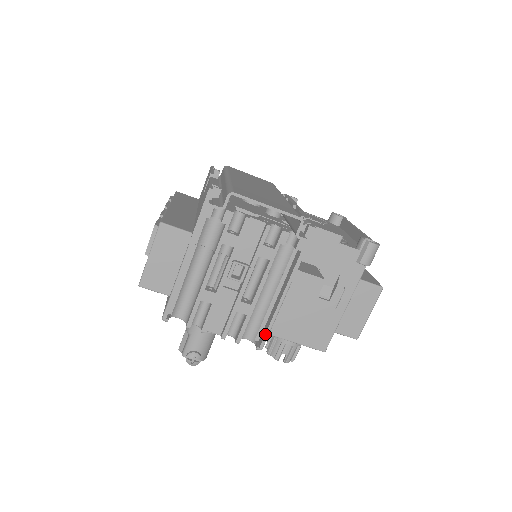
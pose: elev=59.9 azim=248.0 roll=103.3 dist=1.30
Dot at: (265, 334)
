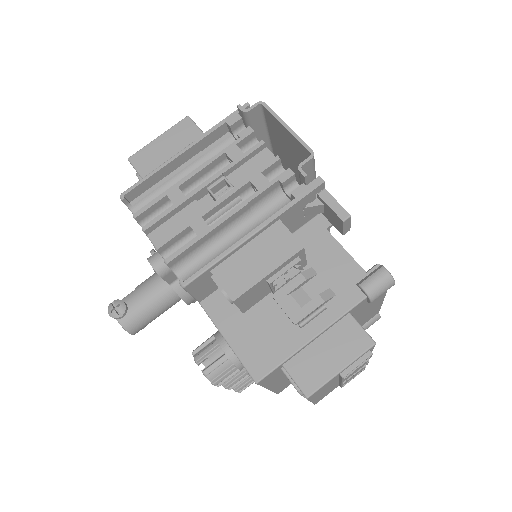
Dot at: (200, 269)
